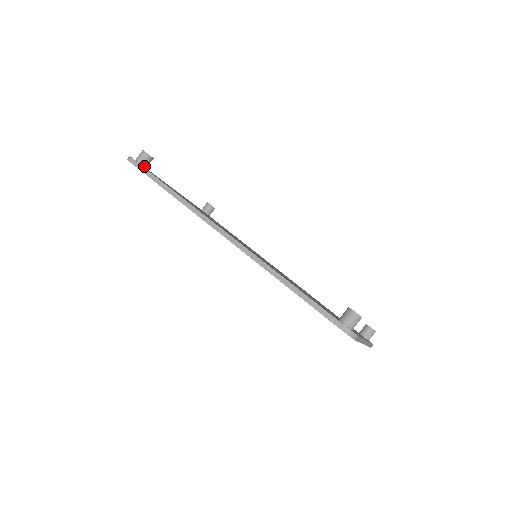
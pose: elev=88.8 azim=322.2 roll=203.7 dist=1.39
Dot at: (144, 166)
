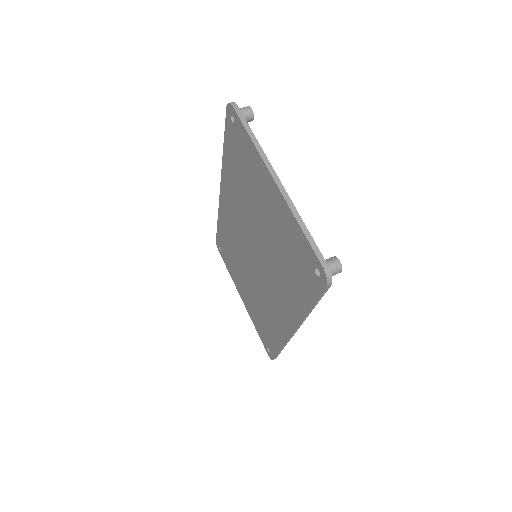
Dot at: occluded
